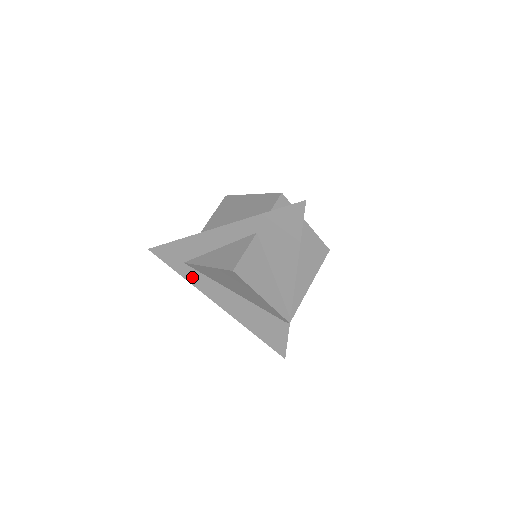
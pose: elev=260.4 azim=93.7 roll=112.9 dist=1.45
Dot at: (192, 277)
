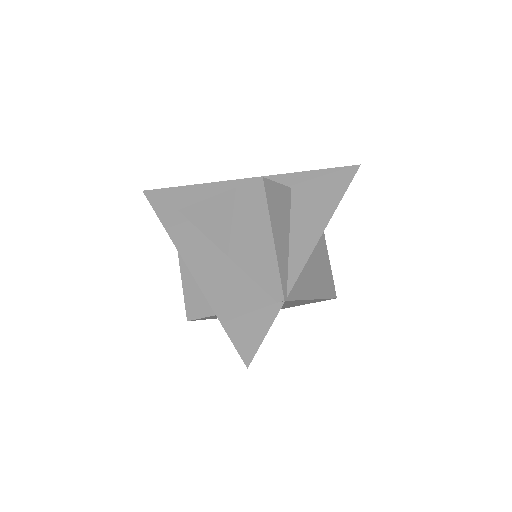
Dot at: (177, 228)
